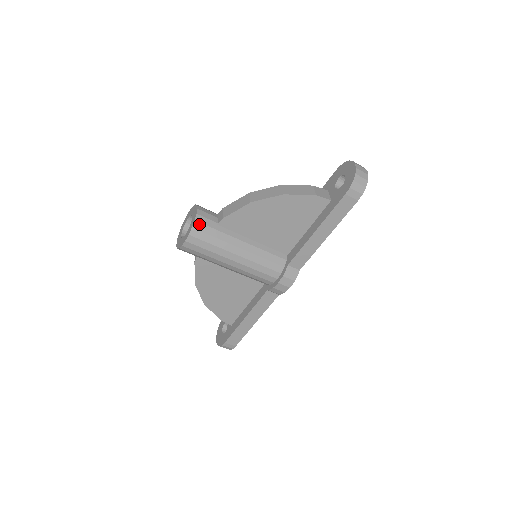
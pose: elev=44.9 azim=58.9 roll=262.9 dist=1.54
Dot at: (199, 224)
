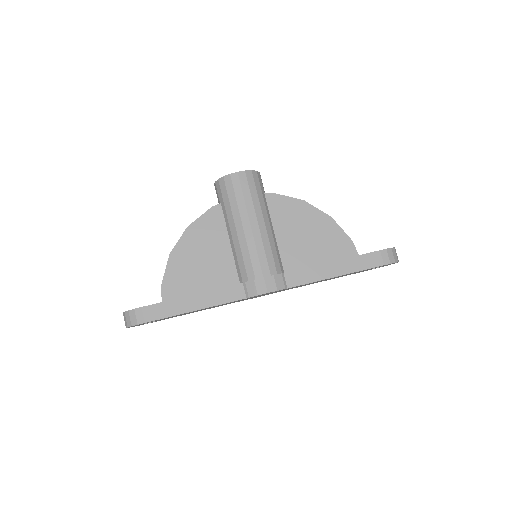
Dot at: (257, 176)
